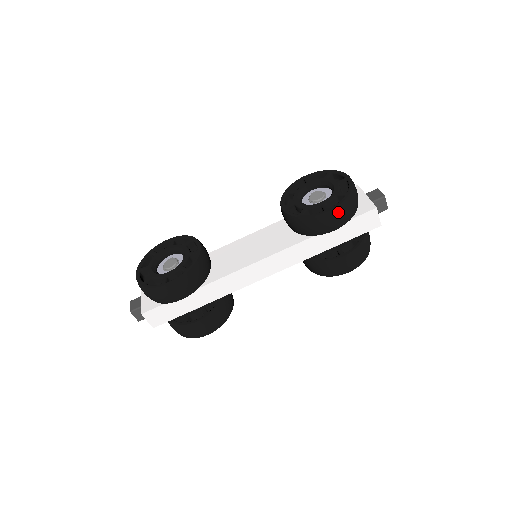
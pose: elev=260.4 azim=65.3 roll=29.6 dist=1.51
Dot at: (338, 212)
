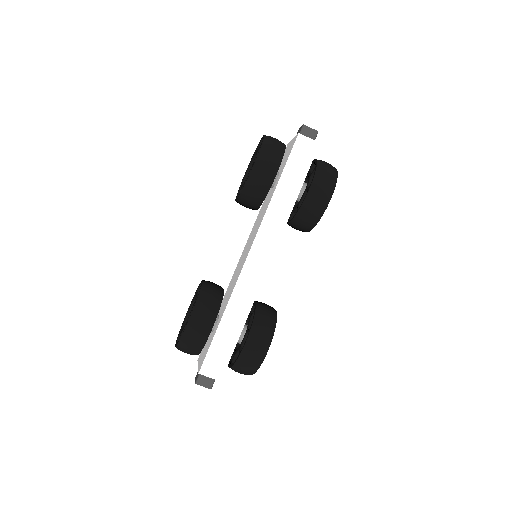
Dot at: (263, 157)
